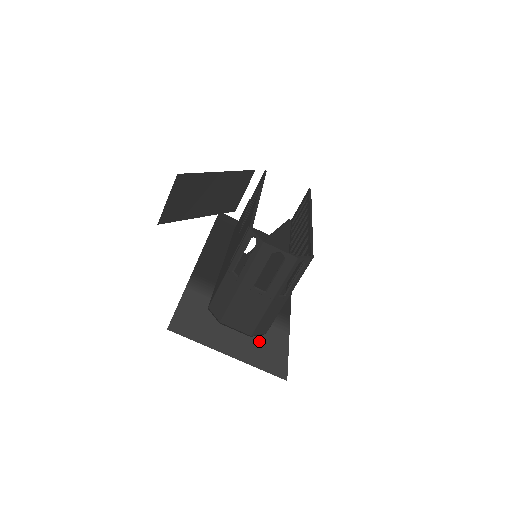
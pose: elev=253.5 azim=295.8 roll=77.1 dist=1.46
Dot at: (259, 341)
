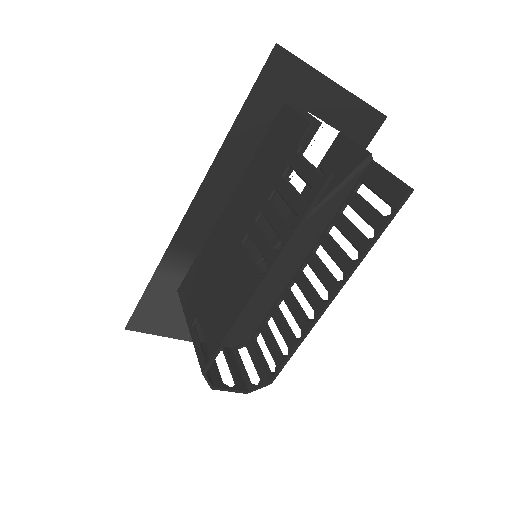
Dot at: occluded
